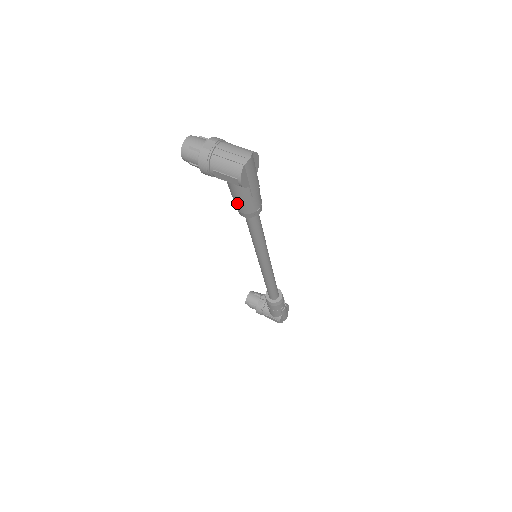
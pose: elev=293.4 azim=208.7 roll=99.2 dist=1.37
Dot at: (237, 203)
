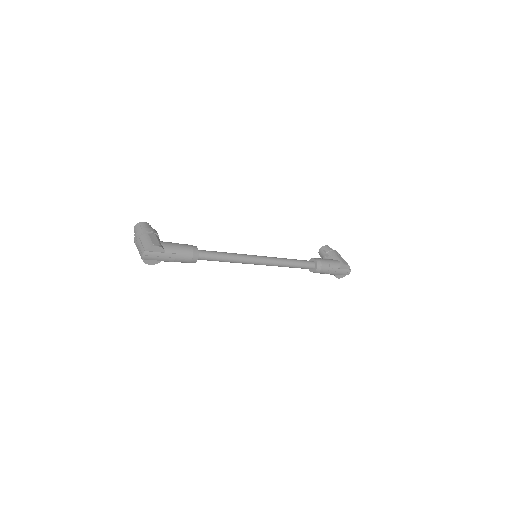
Dot at: occluded
